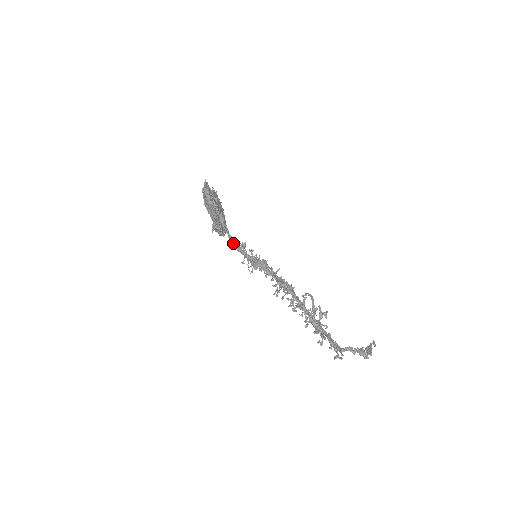
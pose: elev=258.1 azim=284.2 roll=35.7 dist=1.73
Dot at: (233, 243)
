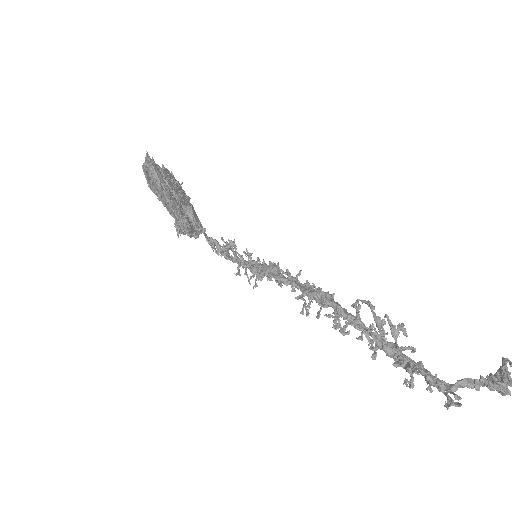
Dot at: (216, 248)
